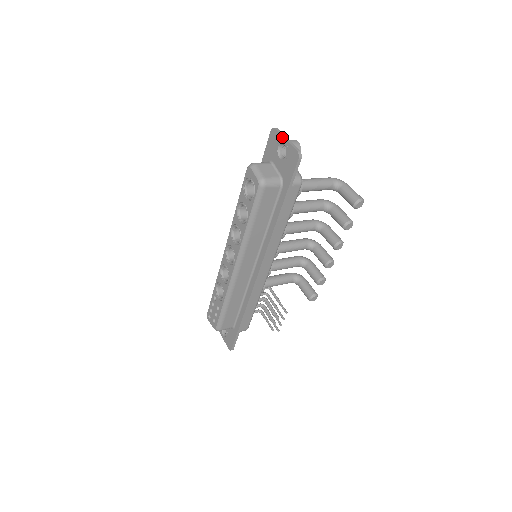
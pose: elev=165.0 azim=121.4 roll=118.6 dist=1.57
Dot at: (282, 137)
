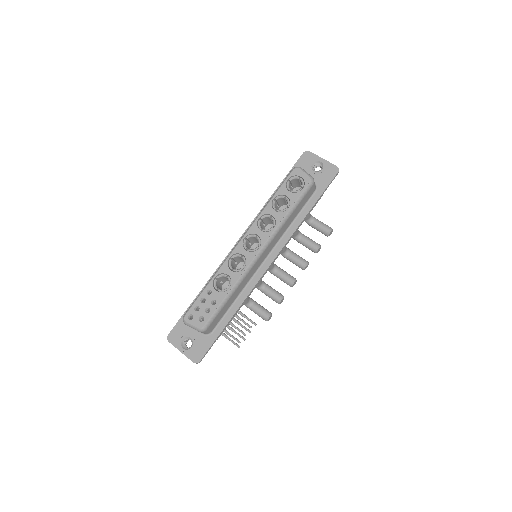
Dot at: (319, 157)
